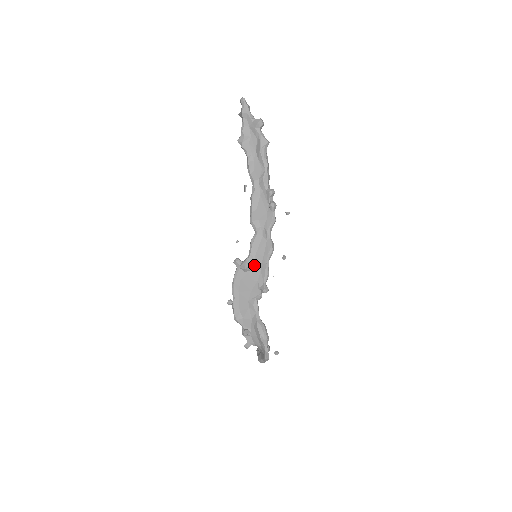
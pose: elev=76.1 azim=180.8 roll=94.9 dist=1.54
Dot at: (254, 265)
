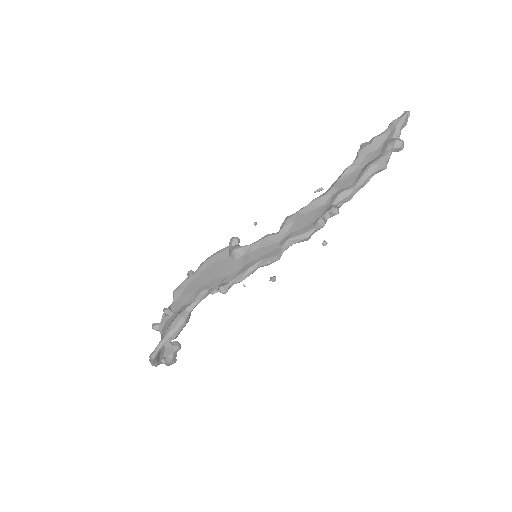
Dot at: (243, 258)
